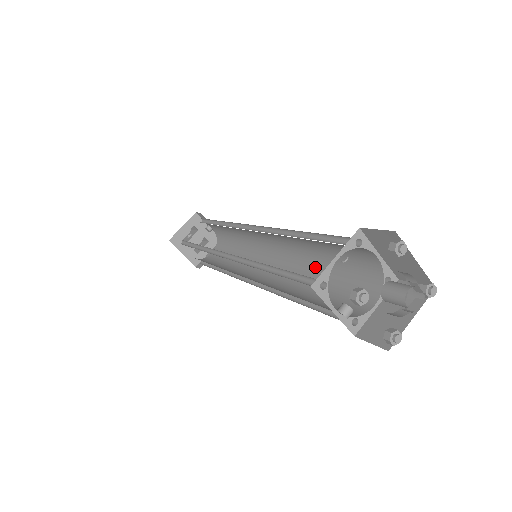
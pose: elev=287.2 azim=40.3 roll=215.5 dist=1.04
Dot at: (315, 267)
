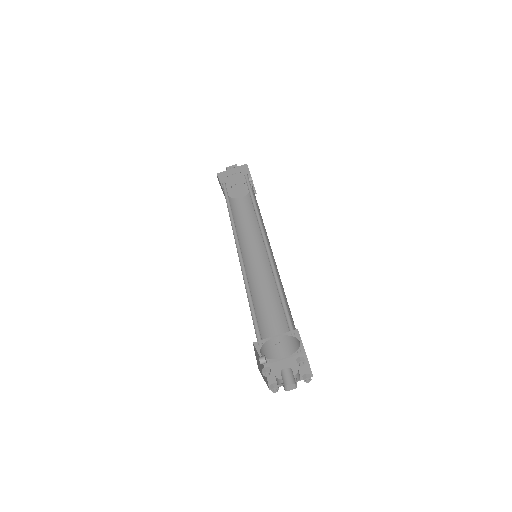
Dot at: occluded
